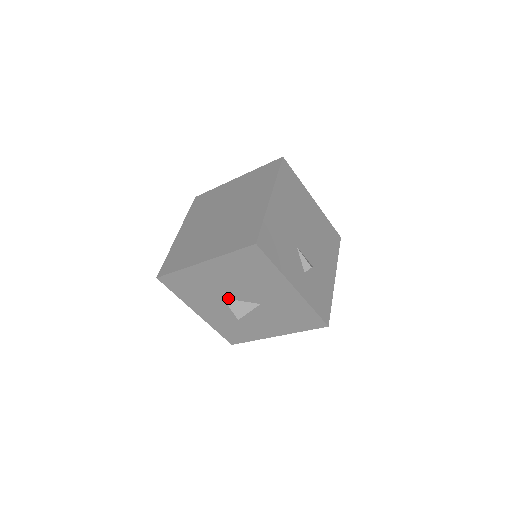
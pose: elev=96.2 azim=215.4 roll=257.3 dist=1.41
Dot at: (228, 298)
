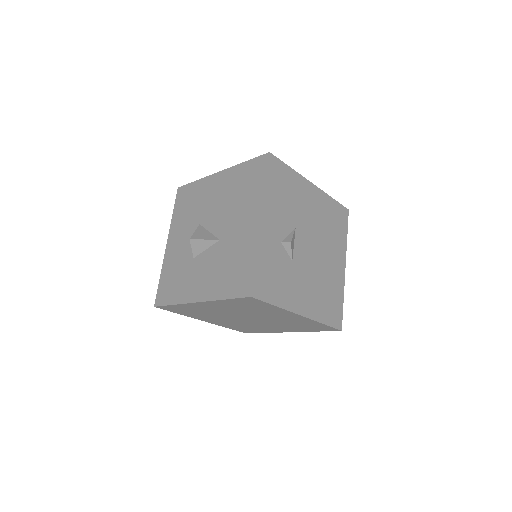
Dot at: (203, 225)
